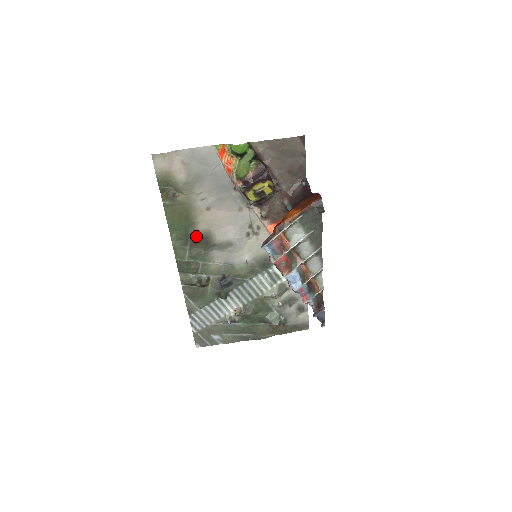
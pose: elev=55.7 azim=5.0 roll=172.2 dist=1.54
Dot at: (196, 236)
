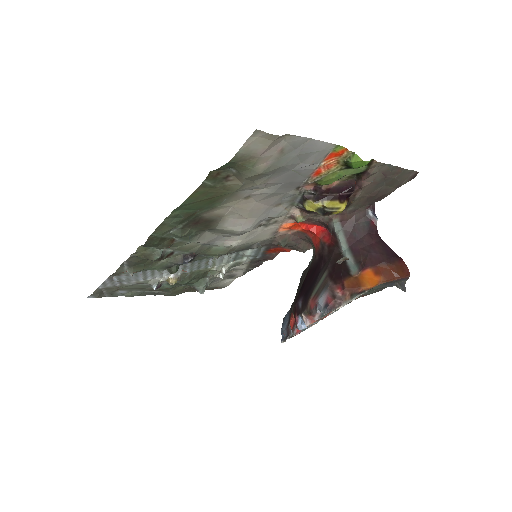
Dot at: (201, 217)
